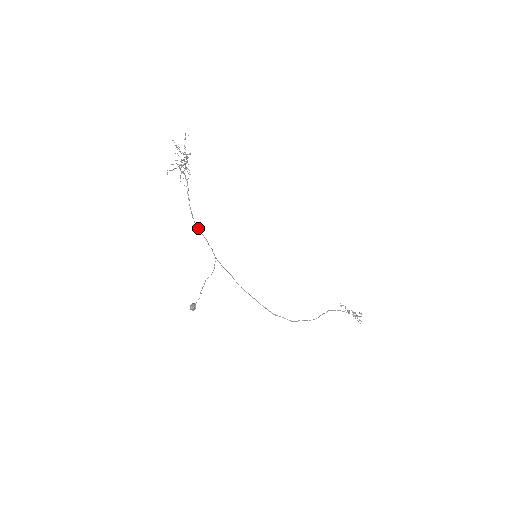
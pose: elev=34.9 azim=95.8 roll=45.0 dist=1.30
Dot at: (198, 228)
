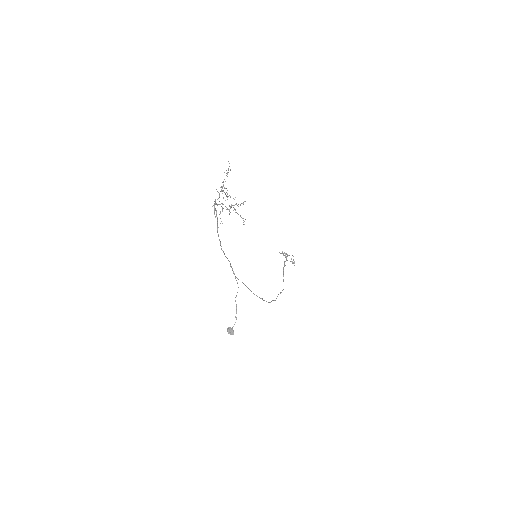
Dot at: occluded
